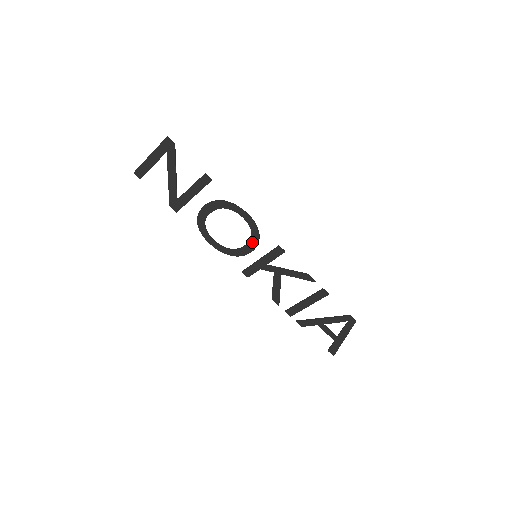
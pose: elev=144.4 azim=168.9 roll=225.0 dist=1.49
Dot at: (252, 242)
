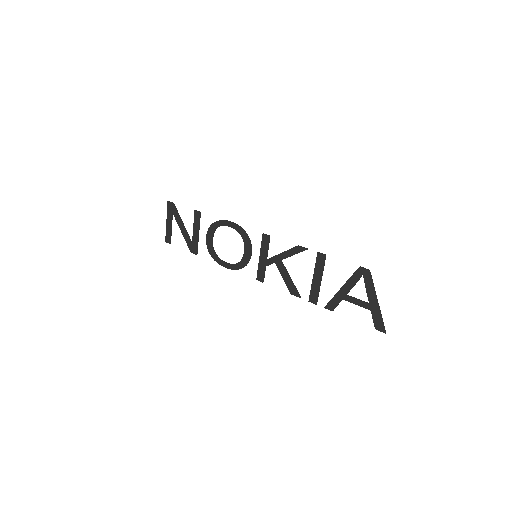
Dot at: (246, 244)
